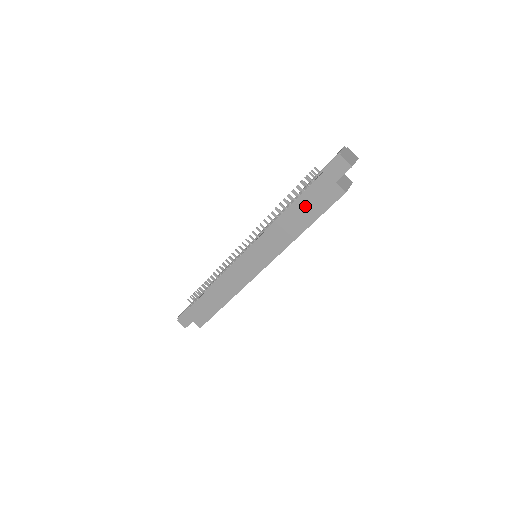
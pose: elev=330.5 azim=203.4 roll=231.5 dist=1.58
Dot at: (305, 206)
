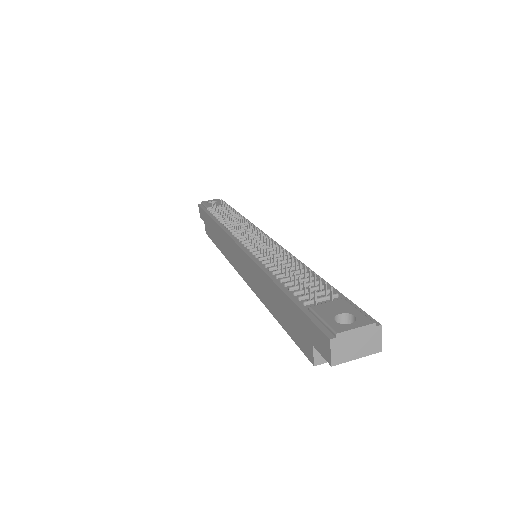
Dot at: (284, 307)
